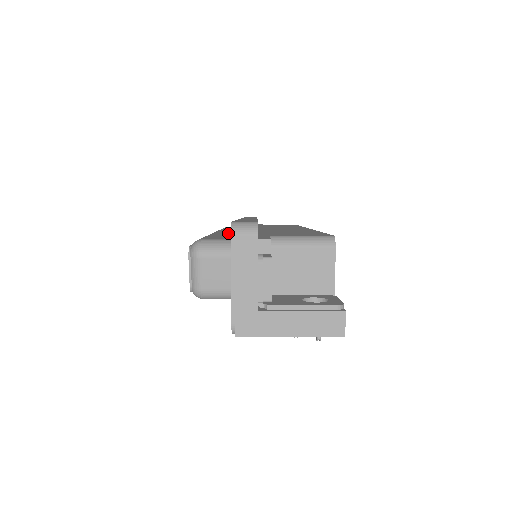
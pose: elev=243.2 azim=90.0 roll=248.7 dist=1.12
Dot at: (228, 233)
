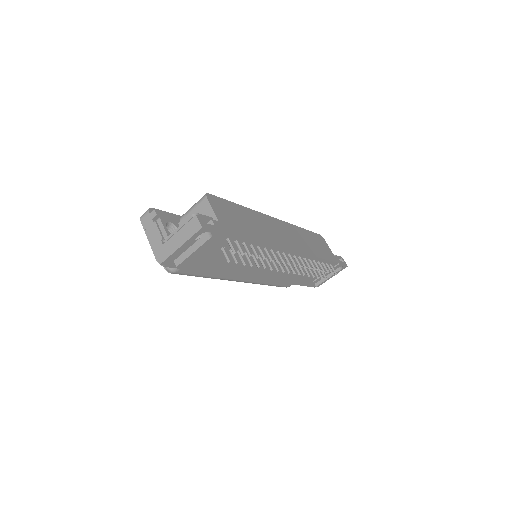
Dot at: occluded
